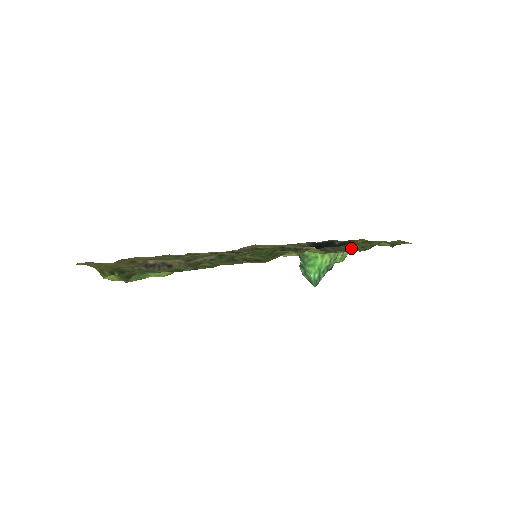
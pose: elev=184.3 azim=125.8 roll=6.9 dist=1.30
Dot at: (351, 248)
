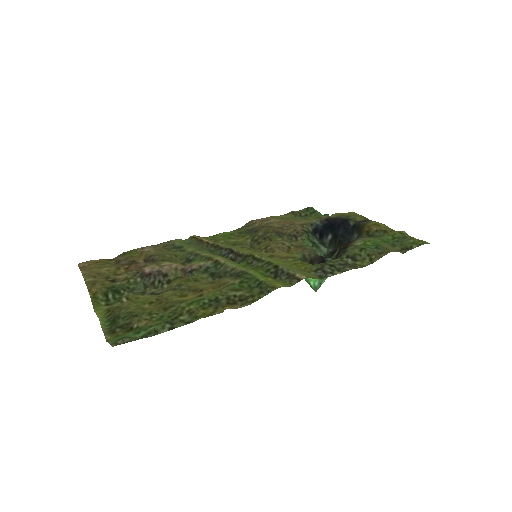
Dot at: (354, 260)
